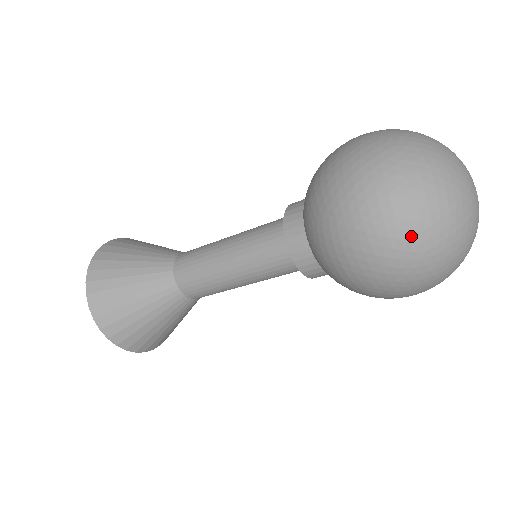
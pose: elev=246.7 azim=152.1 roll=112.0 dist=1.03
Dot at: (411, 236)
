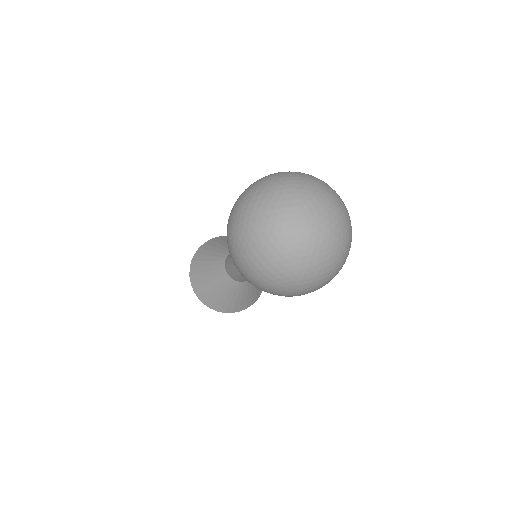
Dot at: (239, 226)
